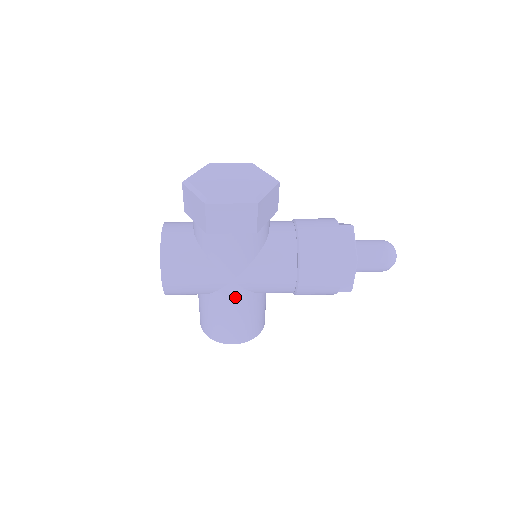
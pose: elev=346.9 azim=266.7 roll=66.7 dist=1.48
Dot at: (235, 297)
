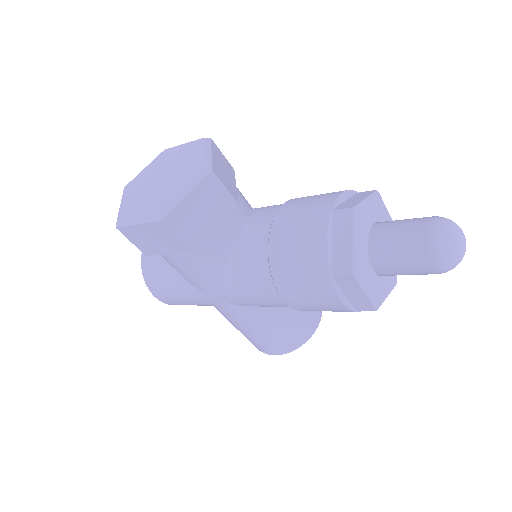
Dot at: (232, 313)
